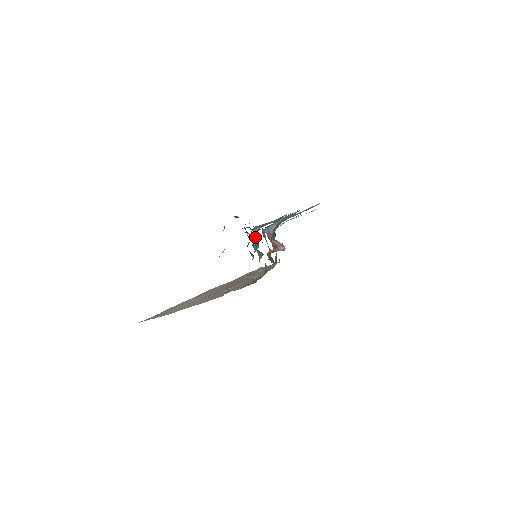
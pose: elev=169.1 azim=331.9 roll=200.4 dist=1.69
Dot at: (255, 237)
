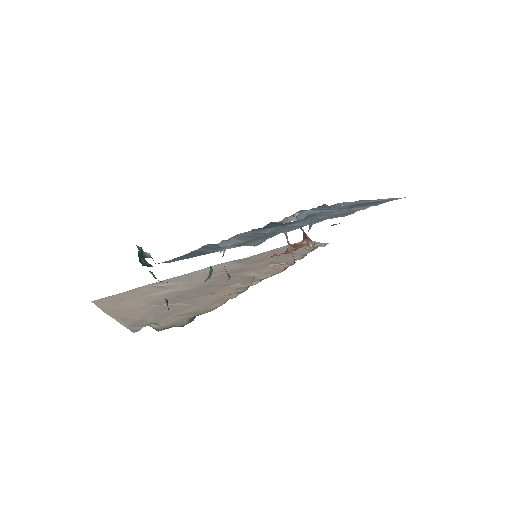
Dot at: (223, 254)
